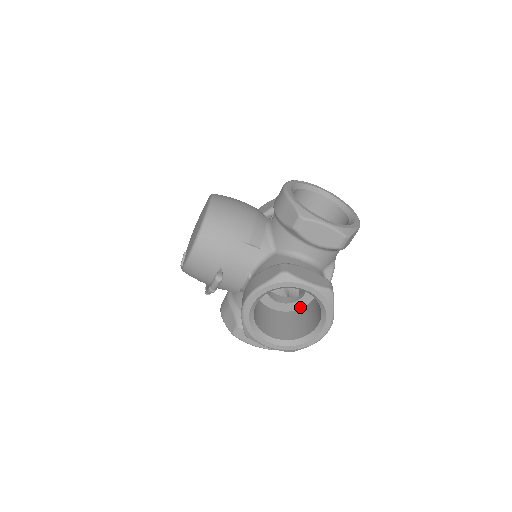
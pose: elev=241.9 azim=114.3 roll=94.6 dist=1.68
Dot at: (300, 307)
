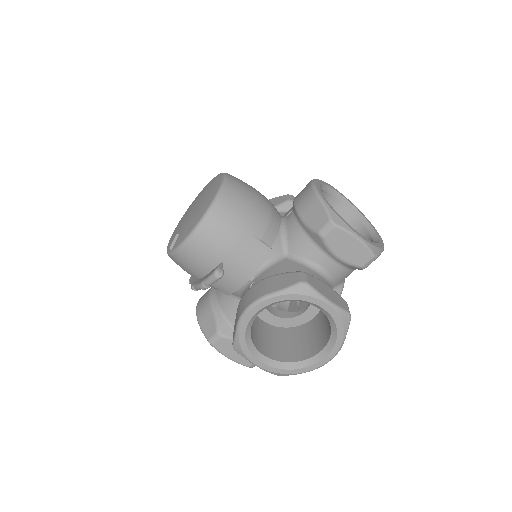
Dot at: (295, 325)
